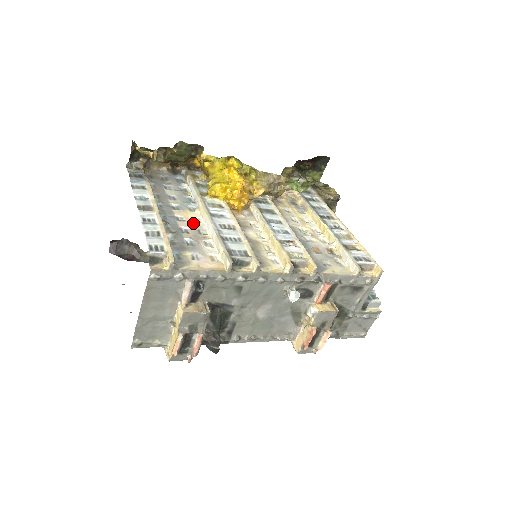
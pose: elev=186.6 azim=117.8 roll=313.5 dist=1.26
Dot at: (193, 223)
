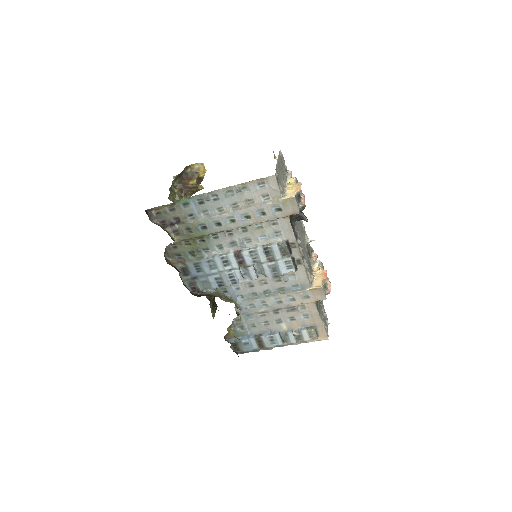
Dot at: occluded
